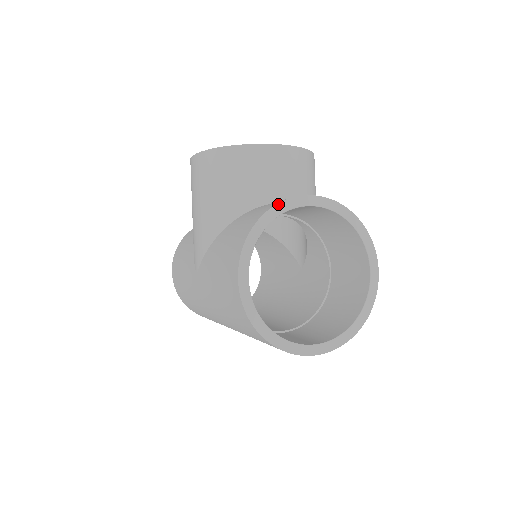
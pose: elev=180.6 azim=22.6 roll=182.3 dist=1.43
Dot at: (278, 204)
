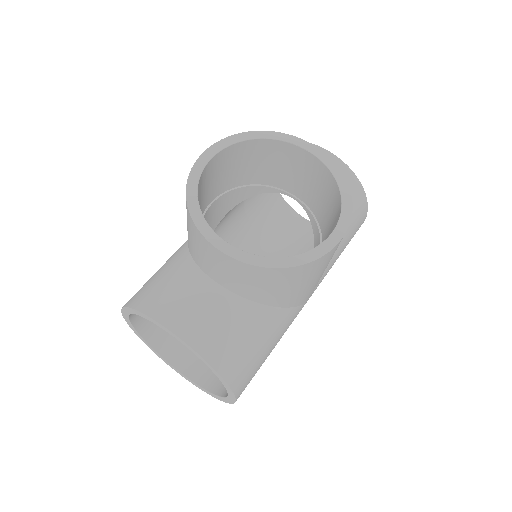
Dot at: (145, 315)
